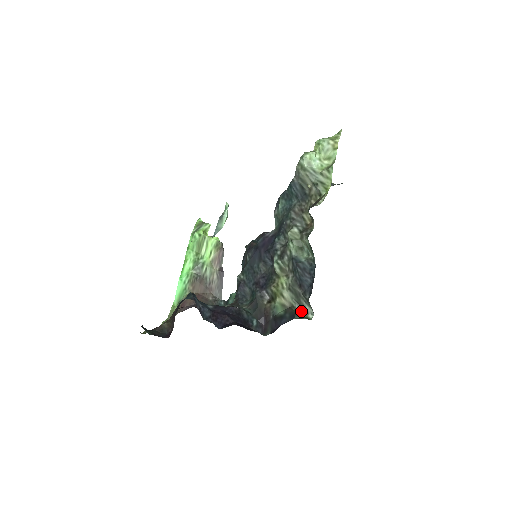
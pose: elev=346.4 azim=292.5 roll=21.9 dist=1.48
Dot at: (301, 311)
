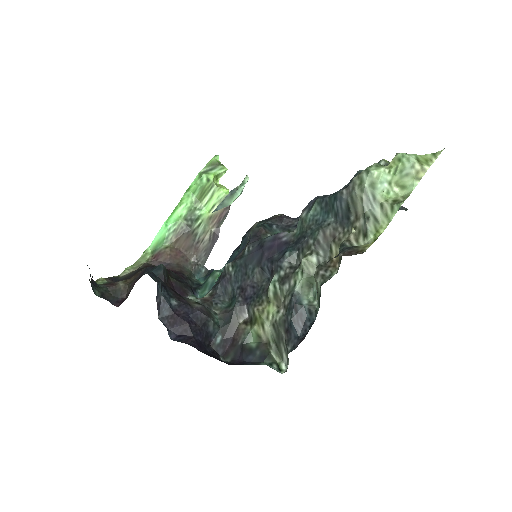
Dot at: (276, 354)
